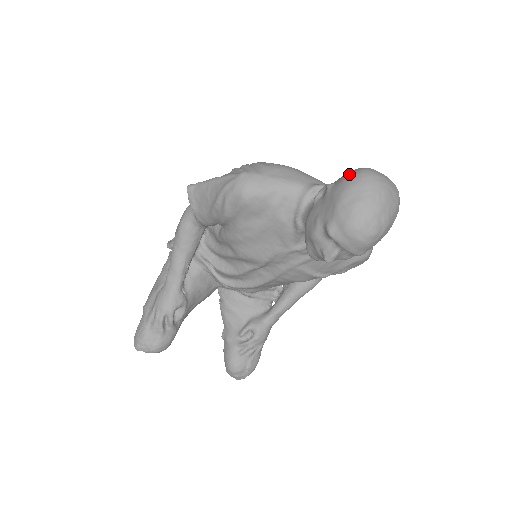
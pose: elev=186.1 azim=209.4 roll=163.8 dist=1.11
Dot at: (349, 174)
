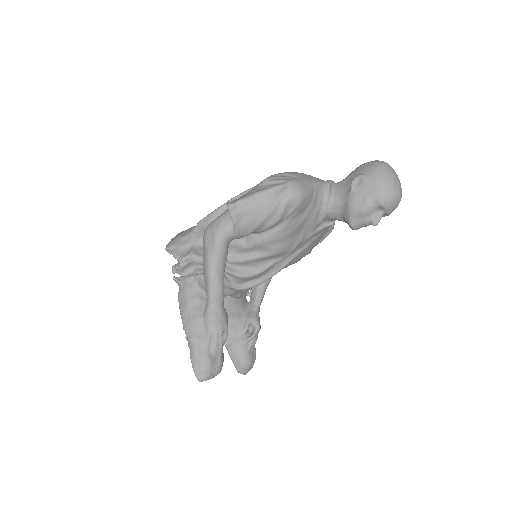
Dot at: (374, 165)
